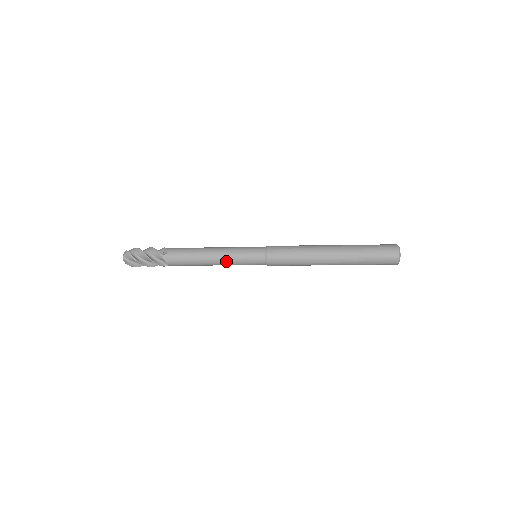
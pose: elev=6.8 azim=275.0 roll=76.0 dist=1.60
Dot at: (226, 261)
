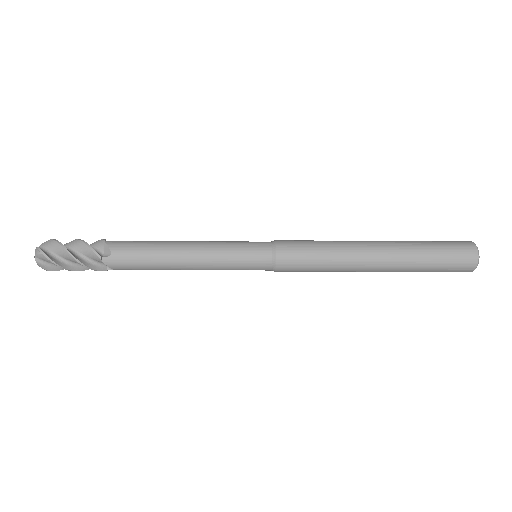
Dot at: (209, 267)
